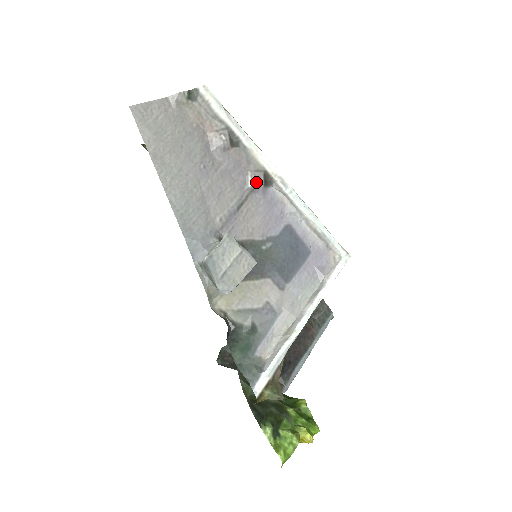
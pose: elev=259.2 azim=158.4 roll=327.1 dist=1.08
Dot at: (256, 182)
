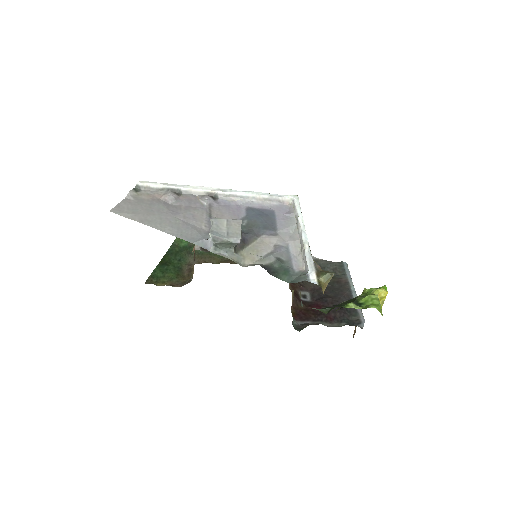
Dot at: (207, 200)
